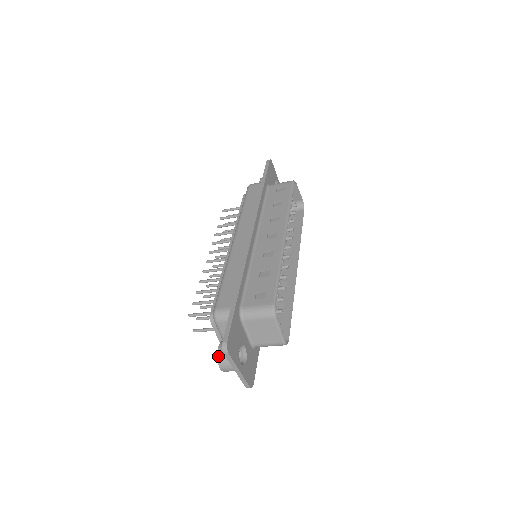
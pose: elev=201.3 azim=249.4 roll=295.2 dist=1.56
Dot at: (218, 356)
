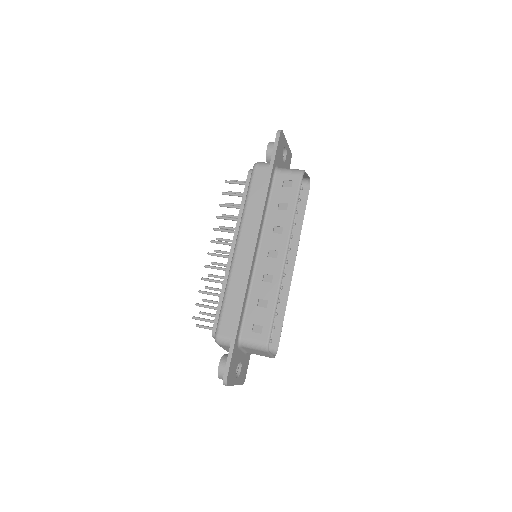
Dot at: (218, 373)
